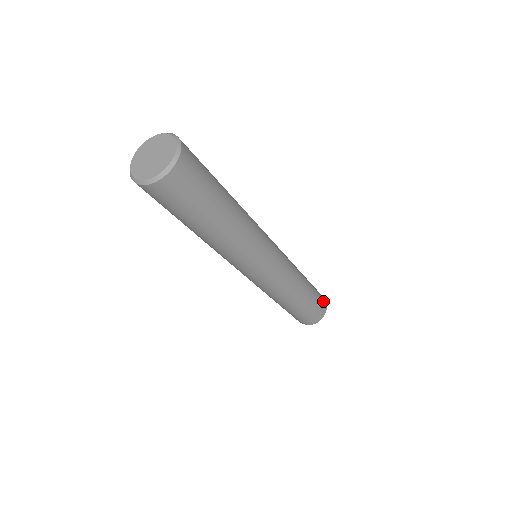
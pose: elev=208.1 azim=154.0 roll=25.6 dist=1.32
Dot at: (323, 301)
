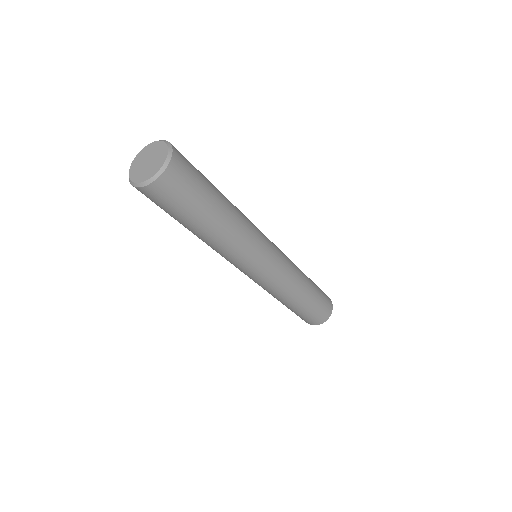
Dot at: (328, 304)
